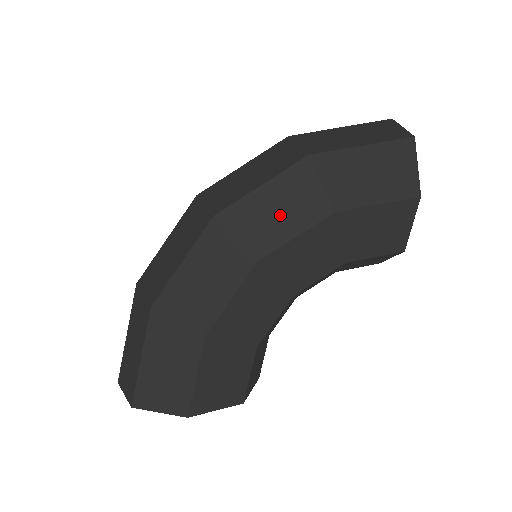
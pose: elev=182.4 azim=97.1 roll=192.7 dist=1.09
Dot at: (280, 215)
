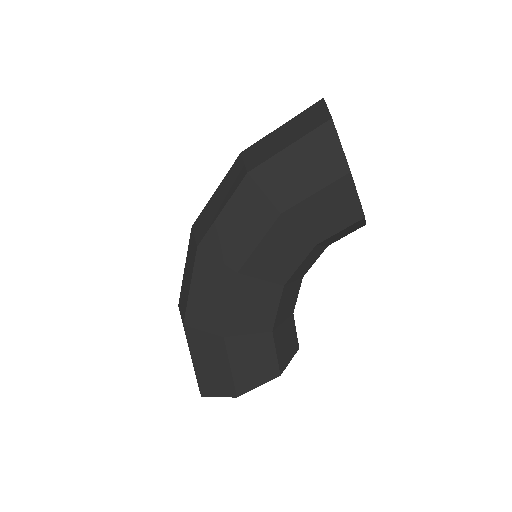
Dot at: (242, 230)
